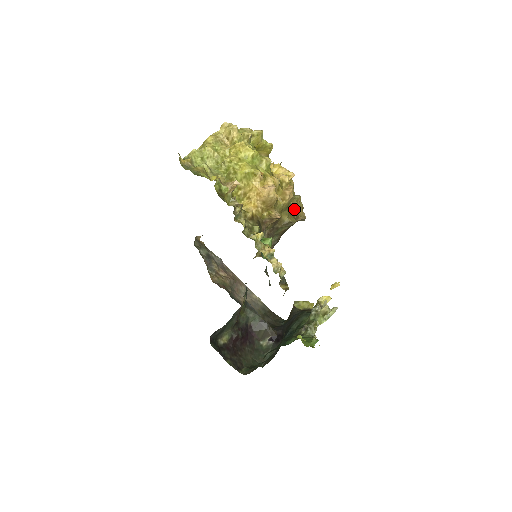
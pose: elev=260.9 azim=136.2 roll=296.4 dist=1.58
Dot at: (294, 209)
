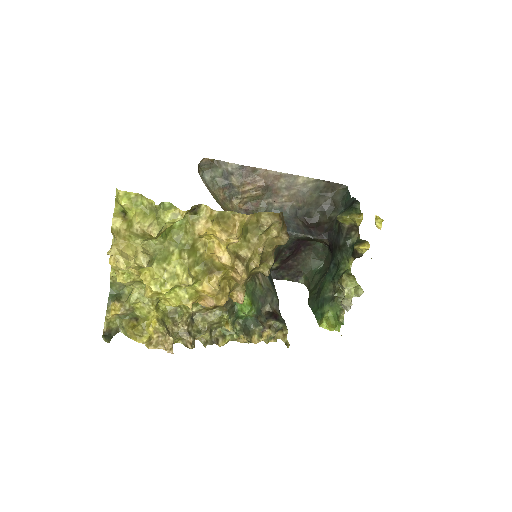
Dot at: (264, 250)
